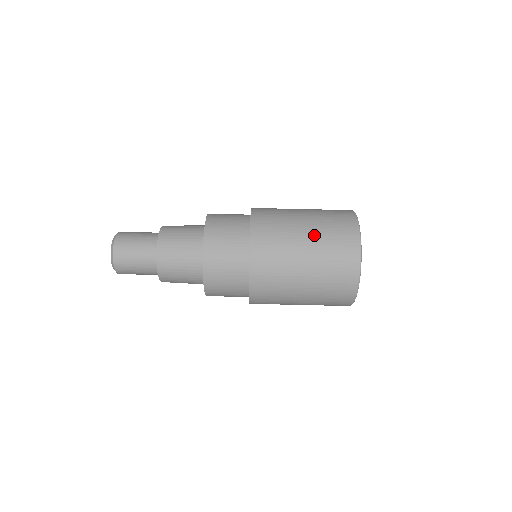
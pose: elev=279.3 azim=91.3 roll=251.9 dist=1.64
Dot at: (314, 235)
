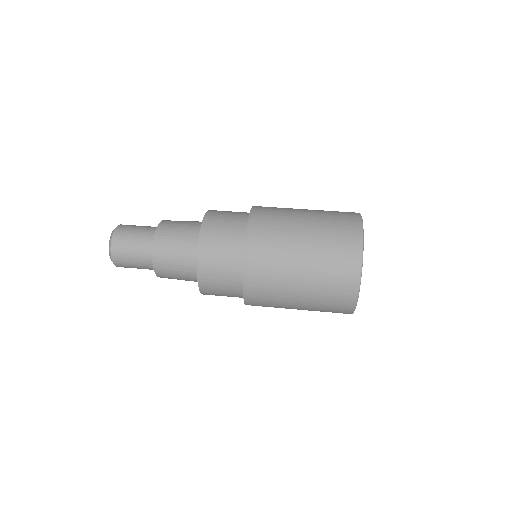
Dot at: (314, 217)
